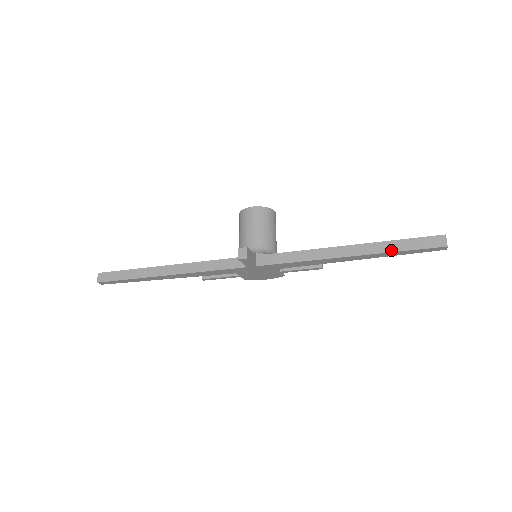
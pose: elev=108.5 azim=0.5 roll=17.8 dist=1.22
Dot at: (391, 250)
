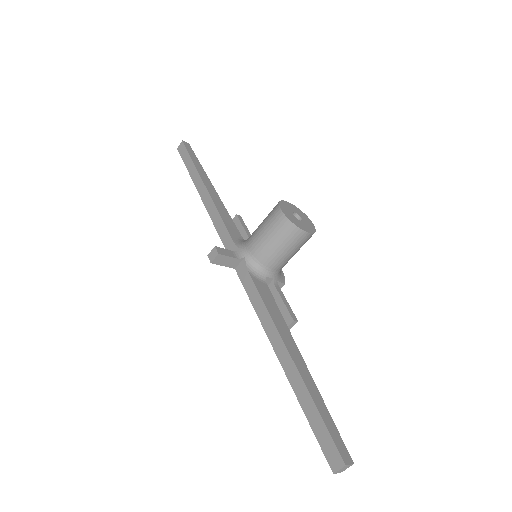
Dot at: (302, 403)
